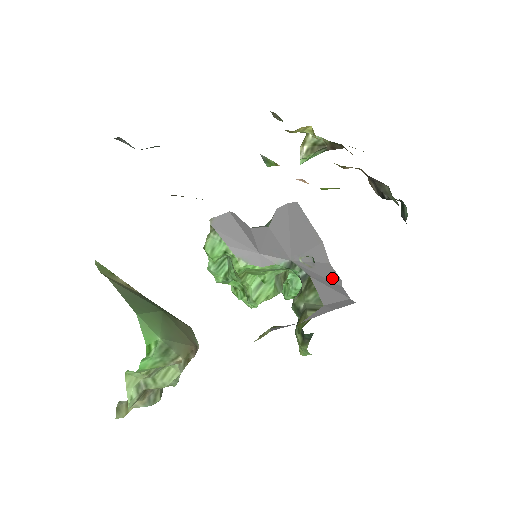
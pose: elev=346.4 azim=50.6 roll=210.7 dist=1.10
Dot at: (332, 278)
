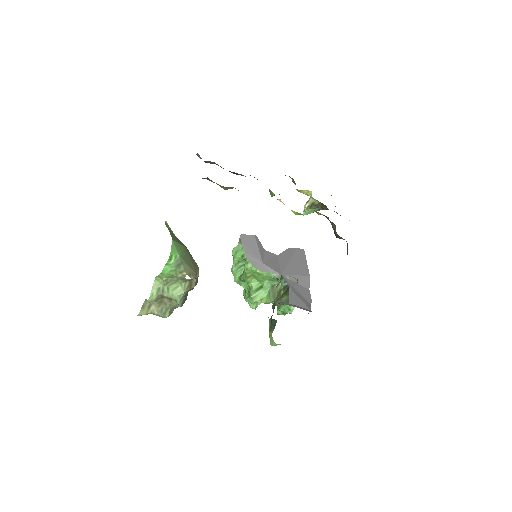
Dot at: (306, 297)
